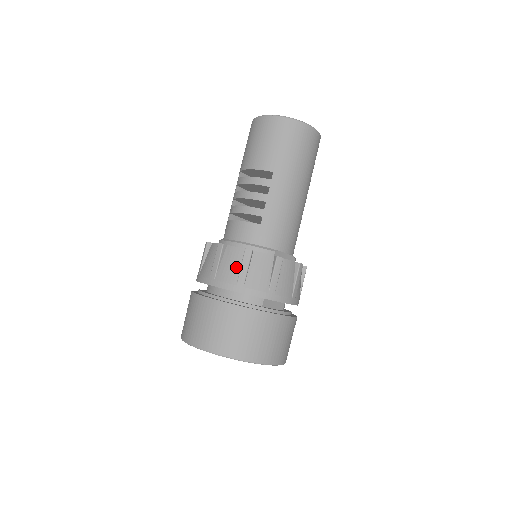
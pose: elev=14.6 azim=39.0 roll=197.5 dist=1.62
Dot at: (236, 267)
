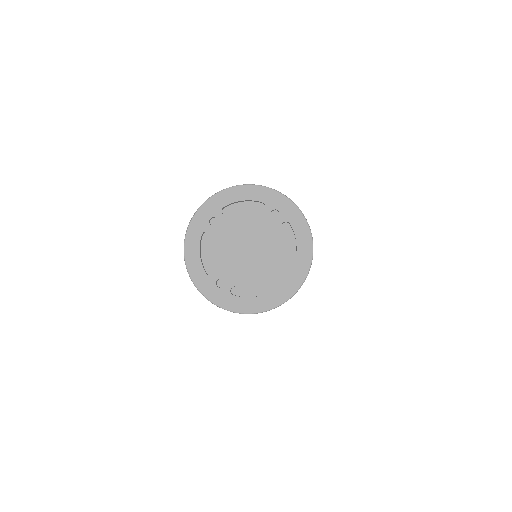
Dot at: occluded
